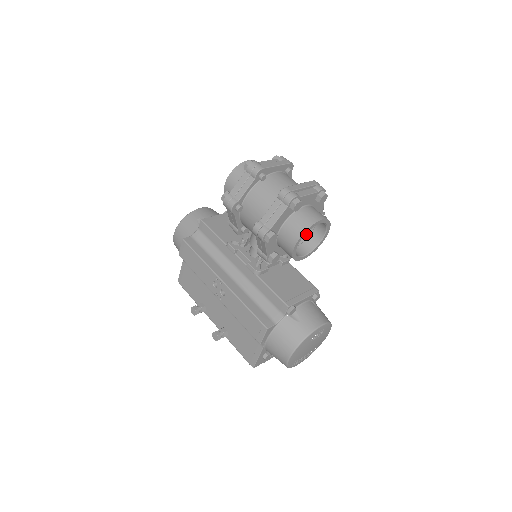
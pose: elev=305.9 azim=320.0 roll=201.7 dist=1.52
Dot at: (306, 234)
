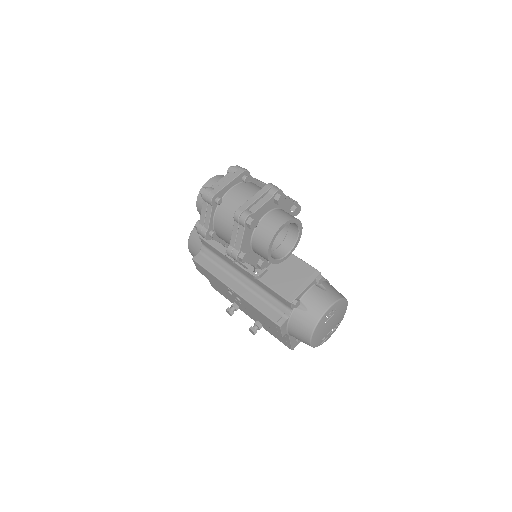
Dot at: (284, 231)
